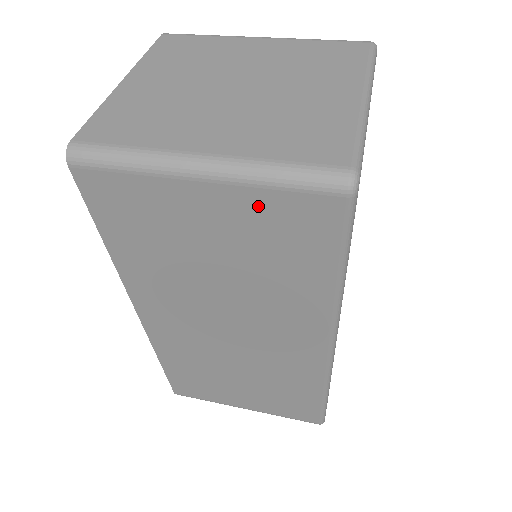
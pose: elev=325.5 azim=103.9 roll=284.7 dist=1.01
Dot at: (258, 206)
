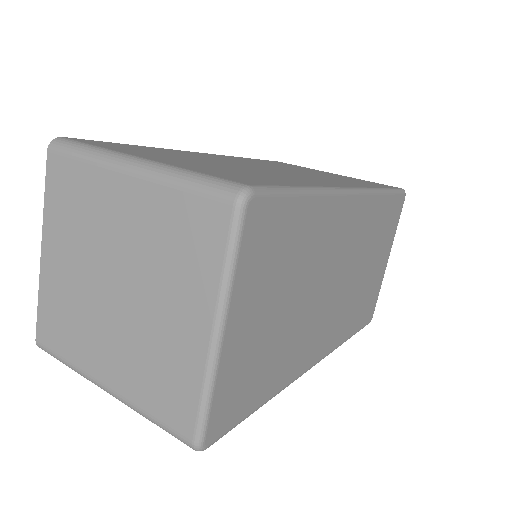
Dot at: occluded
